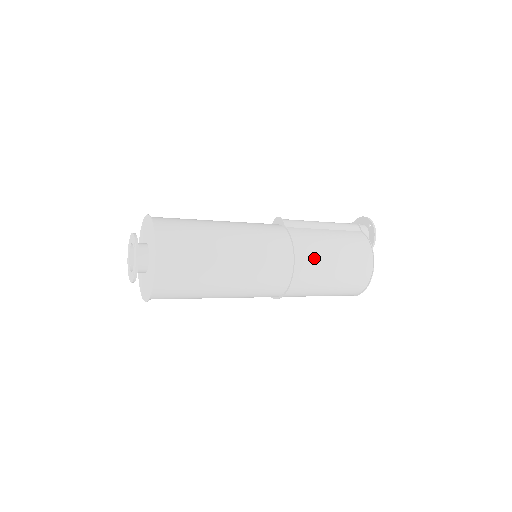
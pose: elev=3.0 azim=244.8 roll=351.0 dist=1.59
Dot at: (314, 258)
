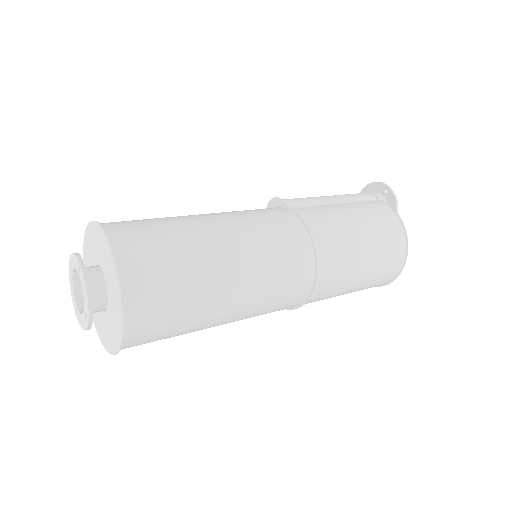
Dot at: (337, 242)
